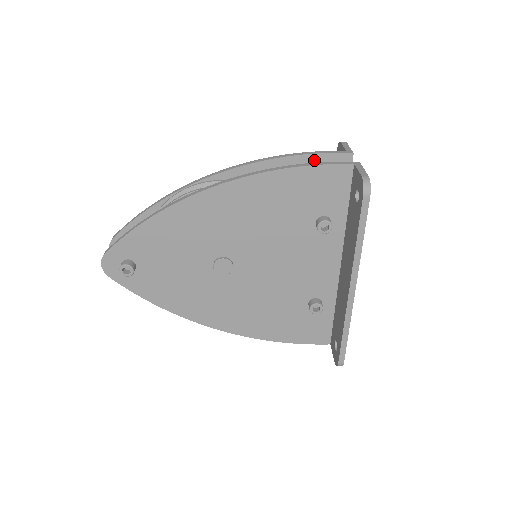
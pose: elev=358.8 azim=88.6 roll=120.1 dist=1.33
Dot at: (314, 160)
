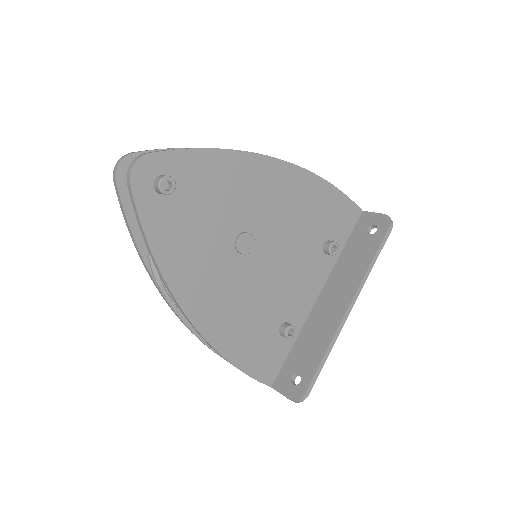
Dot at: occluded
